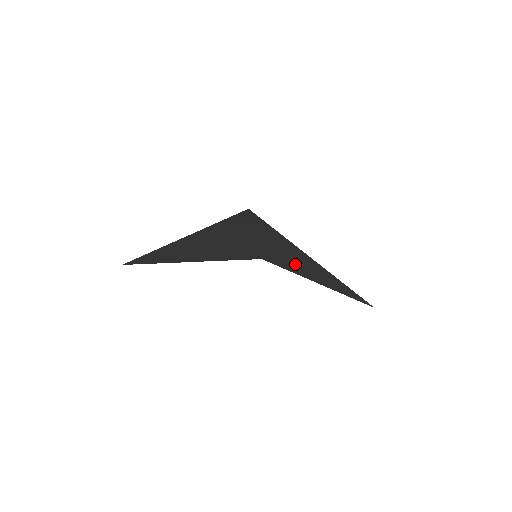
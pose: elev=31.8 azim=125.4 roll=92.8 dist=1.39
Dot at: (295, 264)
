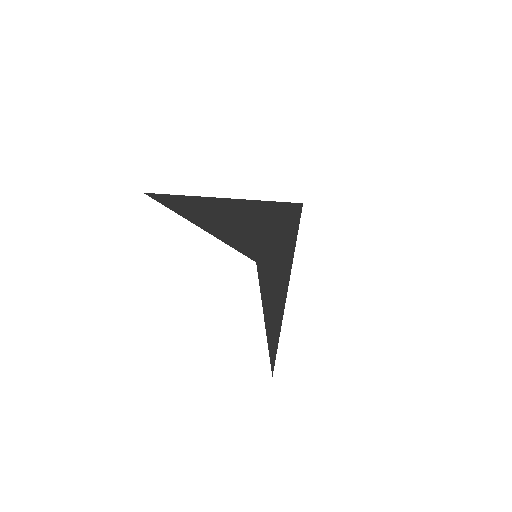
Dot at: (272, 284)
